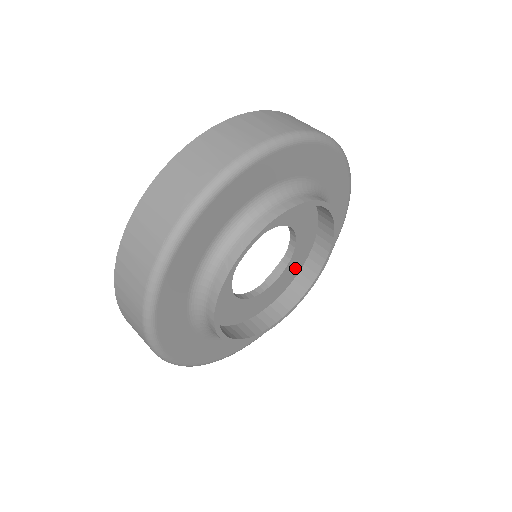
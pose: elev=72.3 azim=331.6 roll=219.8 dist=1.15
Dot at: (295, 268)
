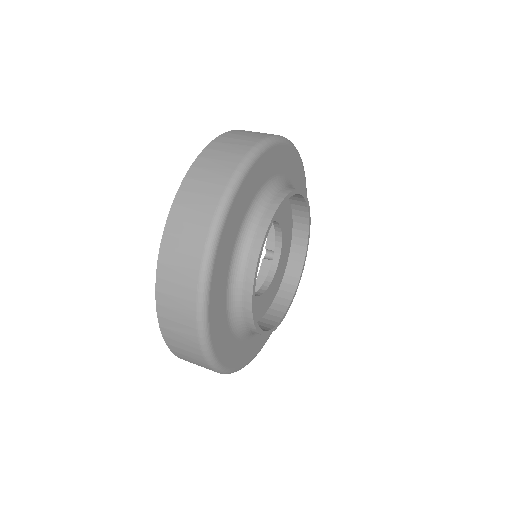
Dot at: (283, 263)
